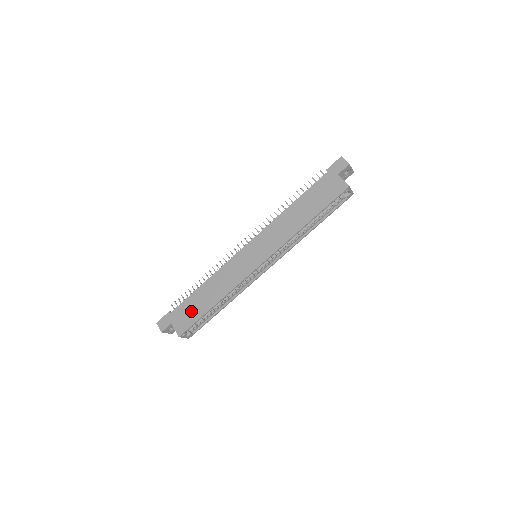
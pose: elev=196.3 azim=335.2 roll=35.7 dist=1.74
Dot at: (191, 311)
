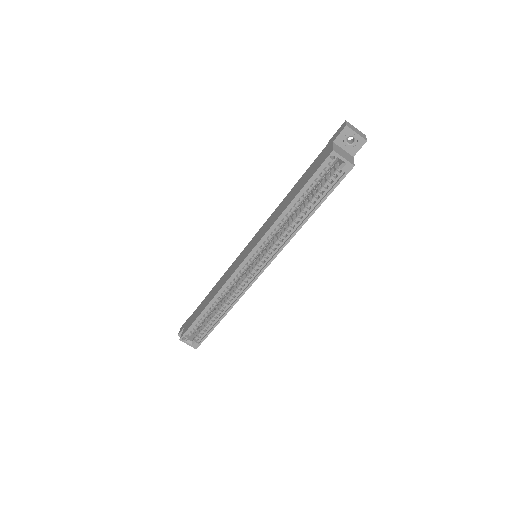
Dot at: (196, 314)
